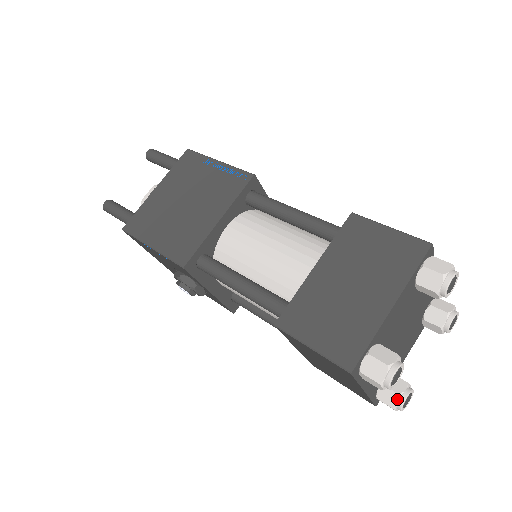
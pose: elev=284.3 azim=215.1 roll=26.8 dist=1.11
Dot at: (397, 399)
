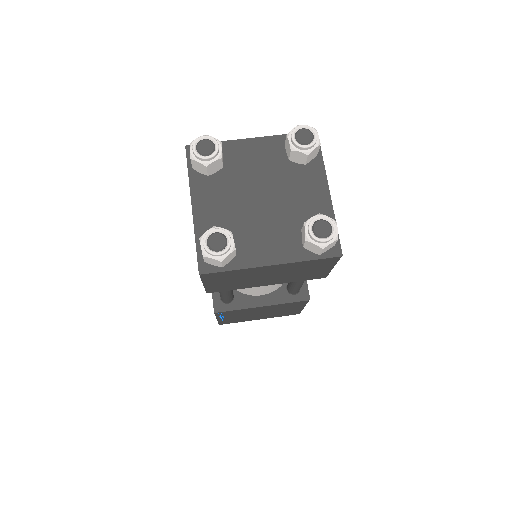
Dot at: (209, 230)
